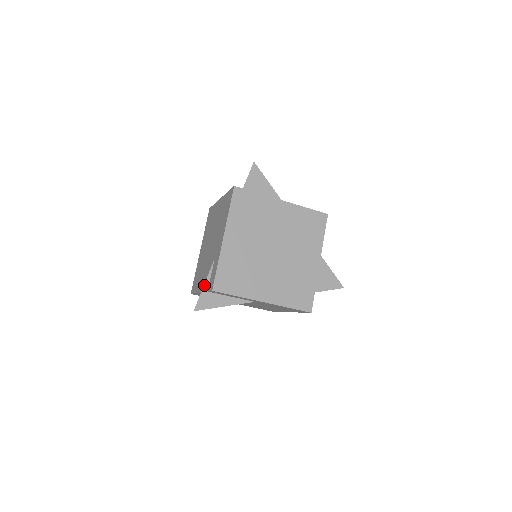
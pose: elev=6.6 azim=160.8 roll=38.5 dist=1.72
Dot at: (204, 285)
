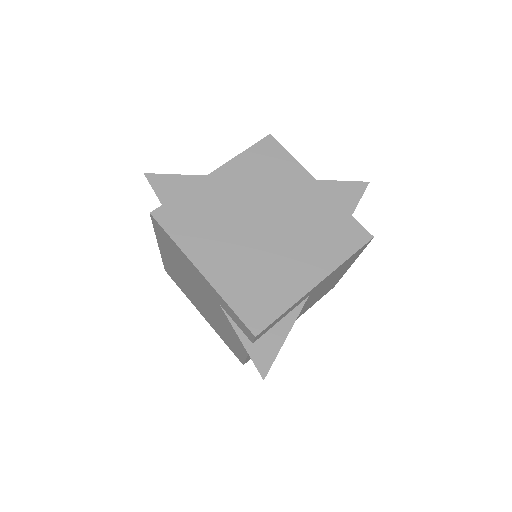
Dot at: occluded
